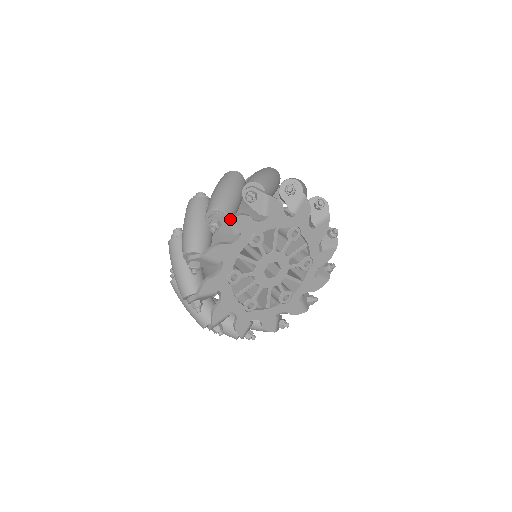
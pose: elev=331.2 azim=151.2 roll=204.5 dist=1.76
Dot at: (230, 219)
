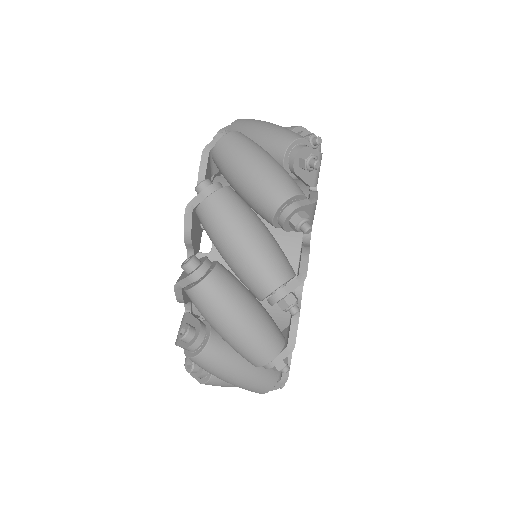
Dot at: (316, 203)
